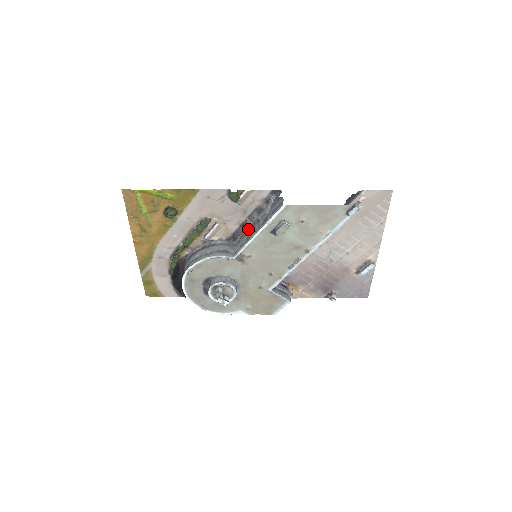
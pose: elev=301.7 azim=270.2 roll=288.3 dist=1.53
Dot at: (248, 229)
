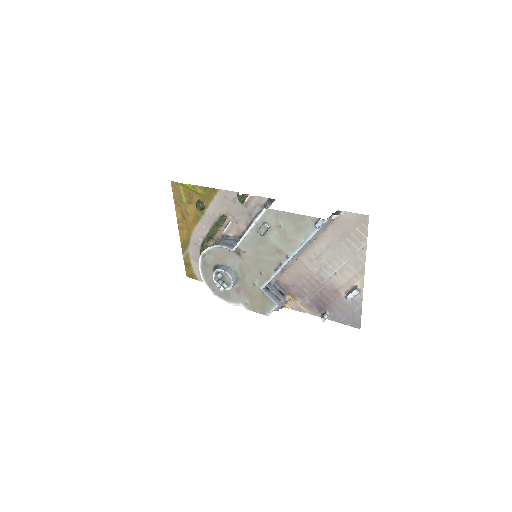
Dot at: occluded
